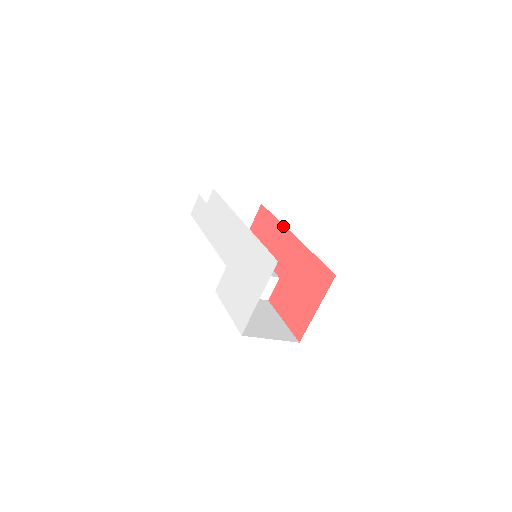
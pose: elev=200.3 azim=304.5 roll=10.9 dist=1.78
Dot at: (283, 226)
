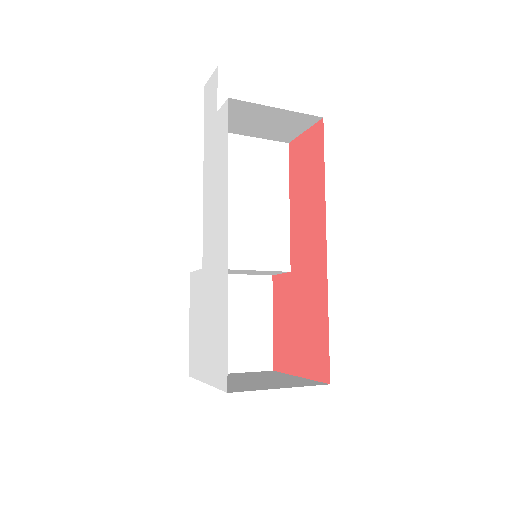
Dot at: (324, 210)
